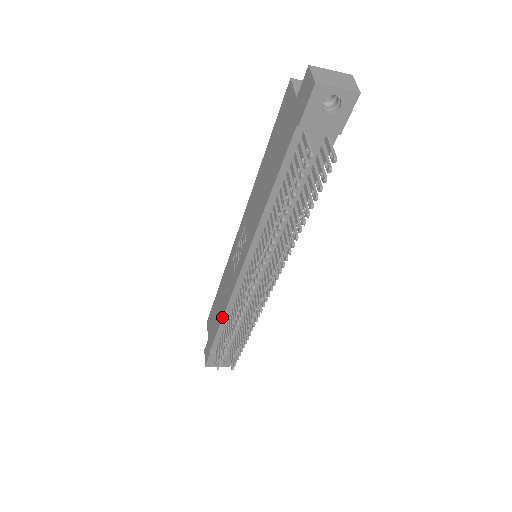
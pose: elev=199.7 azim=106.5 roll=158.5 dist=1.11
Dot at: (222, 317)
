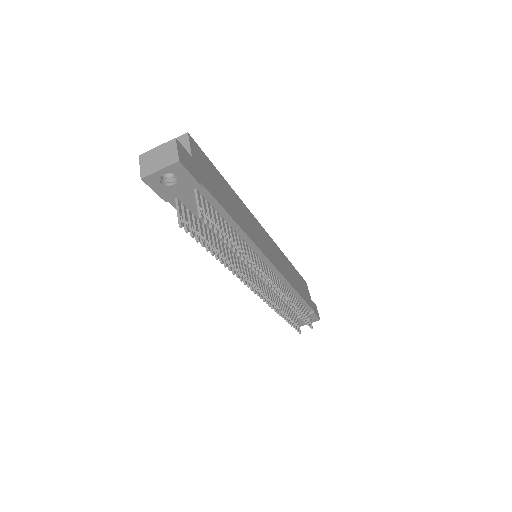
Dot at: occluded
